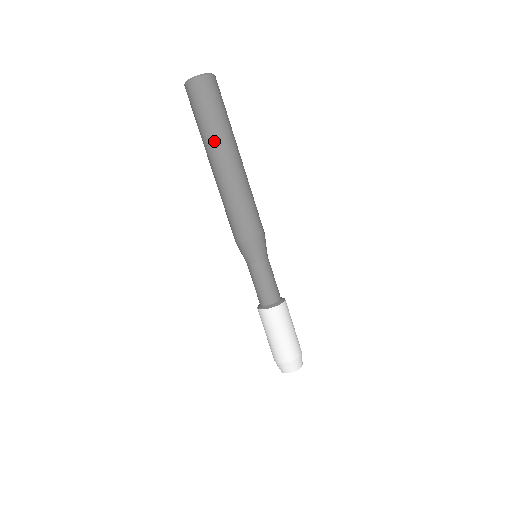
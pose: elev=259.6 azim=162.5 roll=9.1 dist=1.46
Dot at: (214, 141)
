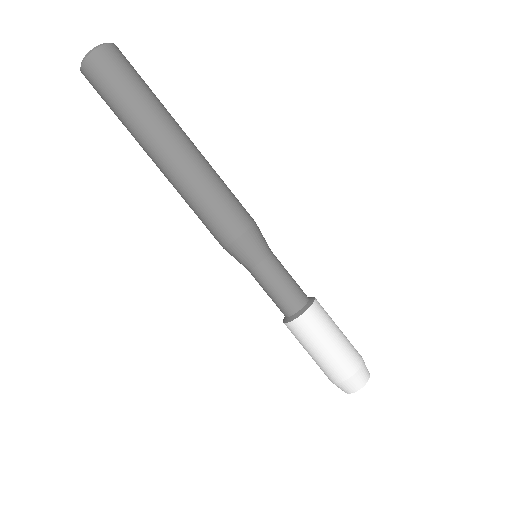
Dot at: (135, 139)
